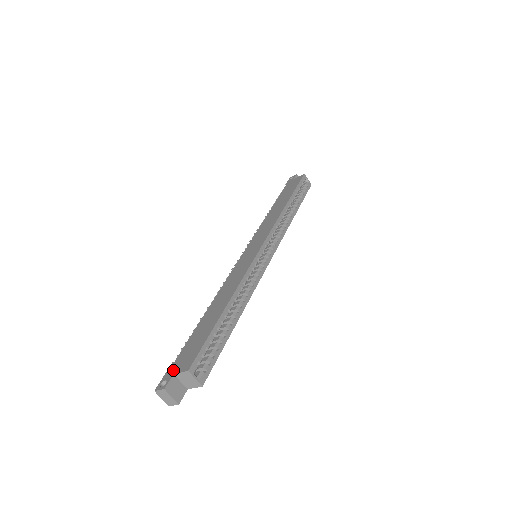
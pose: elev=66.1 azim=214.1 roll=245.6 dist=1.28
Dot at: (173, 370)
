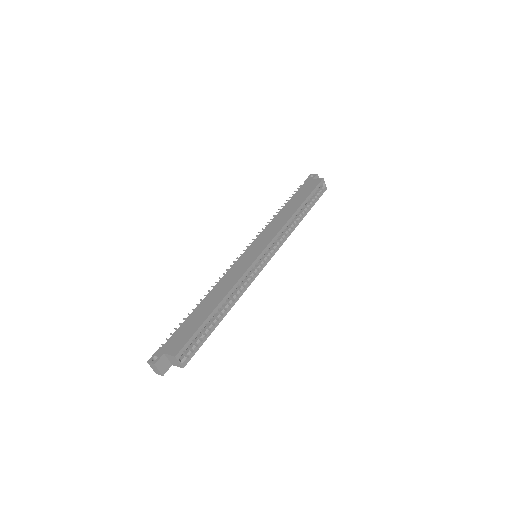
Dot at: (164, 349)
